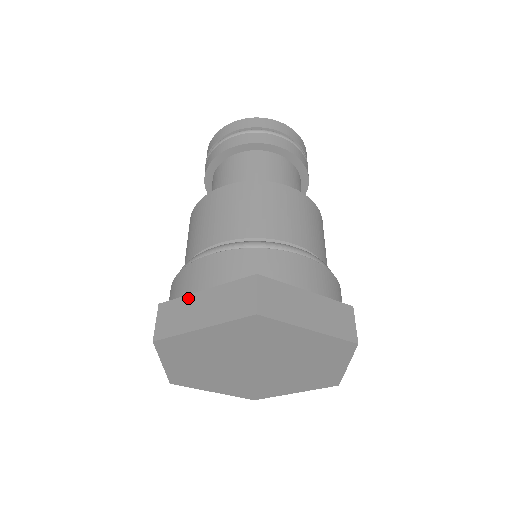
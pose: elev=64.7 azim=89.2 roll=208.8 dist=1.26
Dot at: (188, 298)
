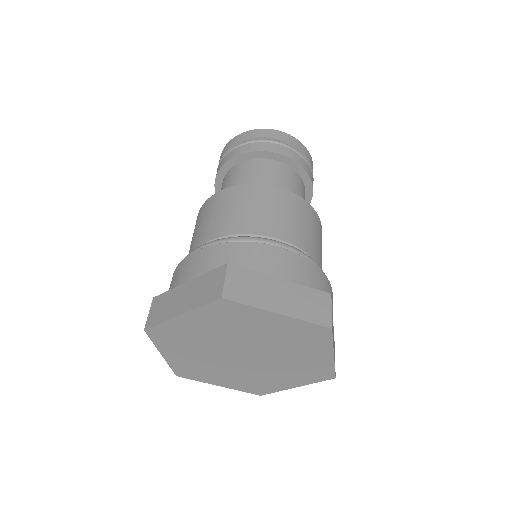
Dot at: (263, 277)
